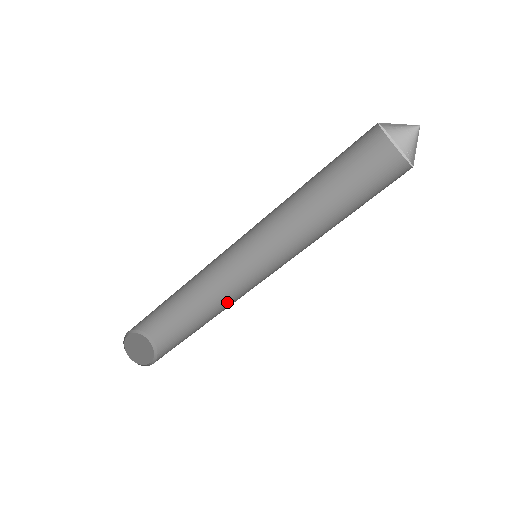
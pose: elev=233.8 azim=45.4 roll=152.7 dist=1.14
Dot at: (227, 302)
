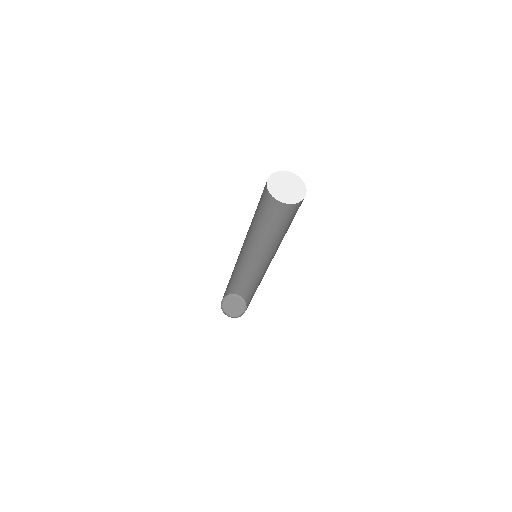
Dot at: (260, 271)
